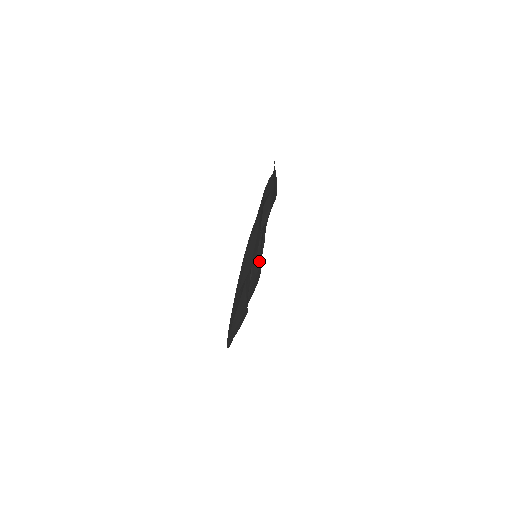
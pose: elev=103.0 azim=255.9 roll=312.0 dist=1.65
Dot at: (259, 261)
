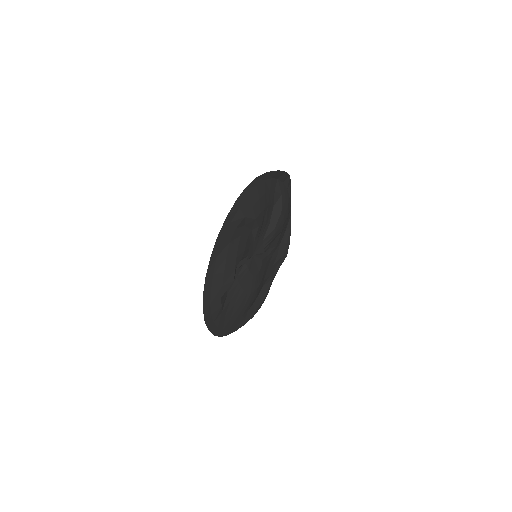
Dot at: (257, 270)
